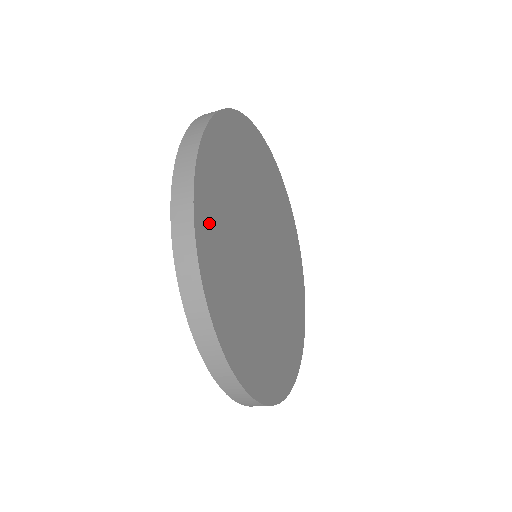
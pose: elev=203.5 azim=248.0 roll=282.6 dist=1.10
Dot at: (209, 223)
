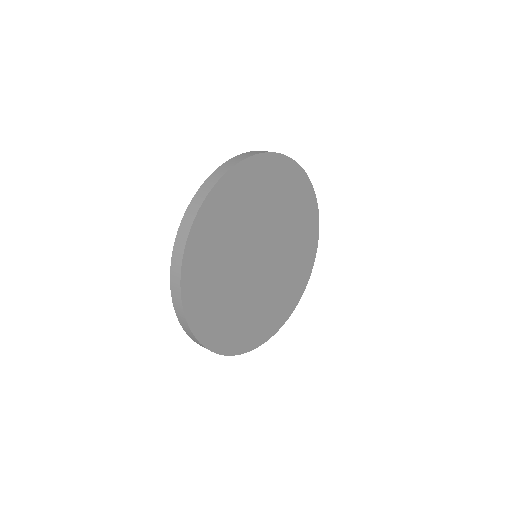
Dot at: (201, 246)
